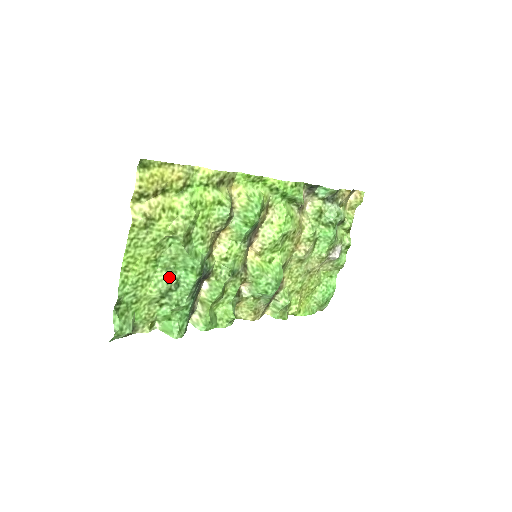
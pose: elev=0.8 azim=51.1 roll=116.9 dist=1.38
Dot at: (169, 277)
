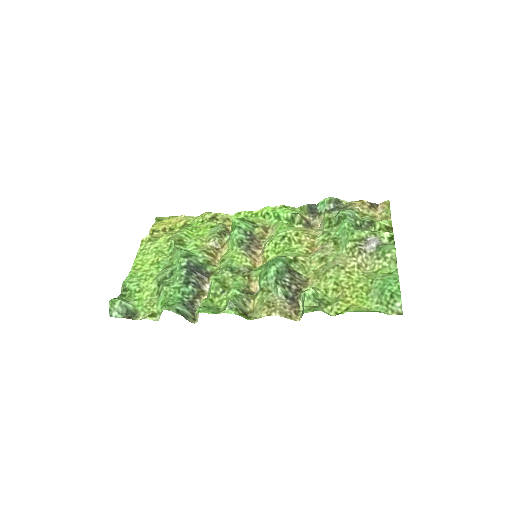
Dot at: (166, 270)
